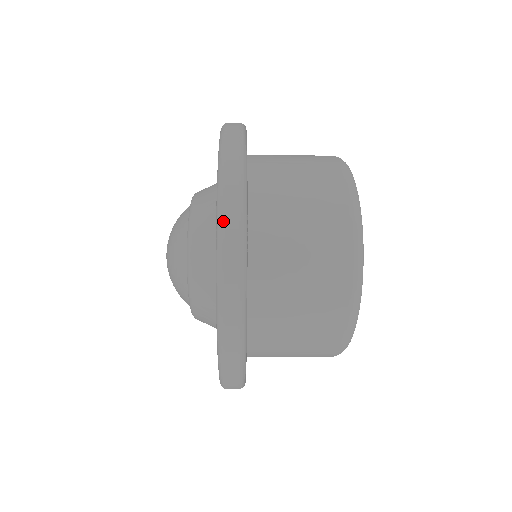
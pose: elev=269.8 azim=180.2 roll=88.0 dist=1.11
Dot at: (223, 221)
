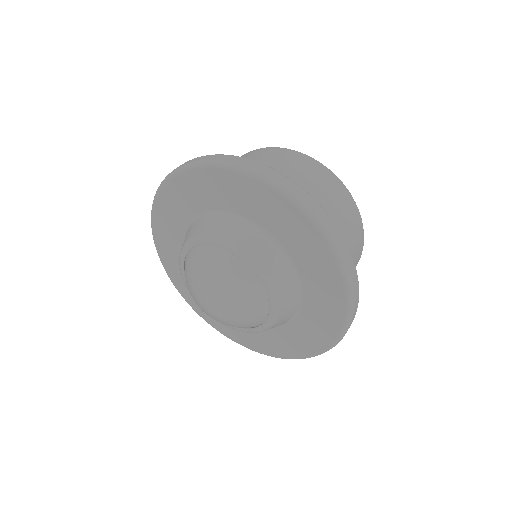
Dot at: (352, 280)
